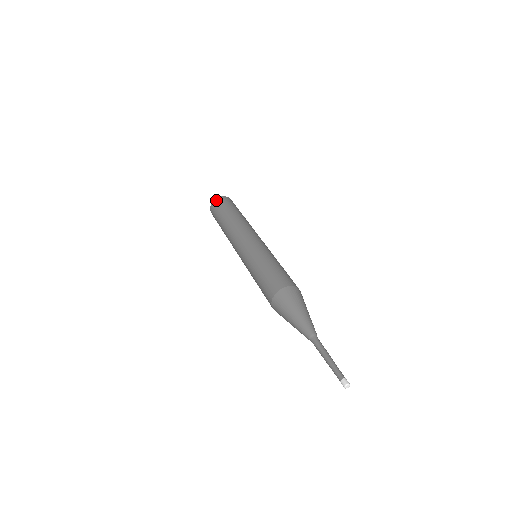
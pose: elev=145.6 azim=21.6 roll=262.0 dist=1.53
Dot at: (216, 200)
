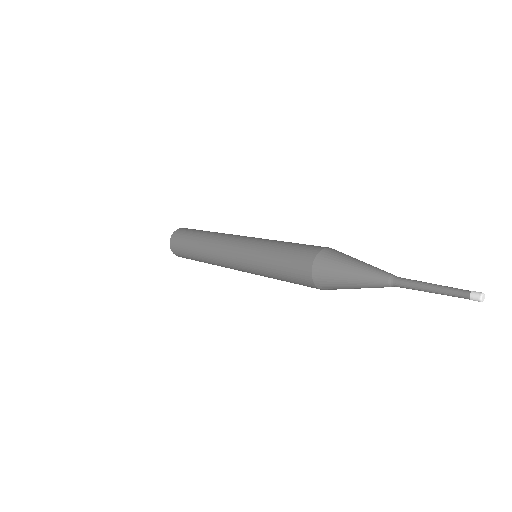
Dot at: (174, 233)
